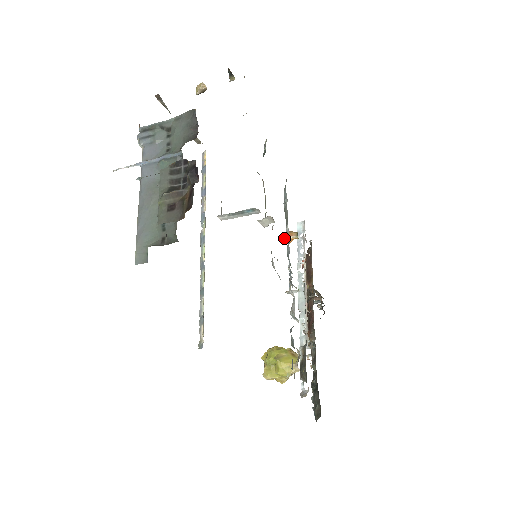
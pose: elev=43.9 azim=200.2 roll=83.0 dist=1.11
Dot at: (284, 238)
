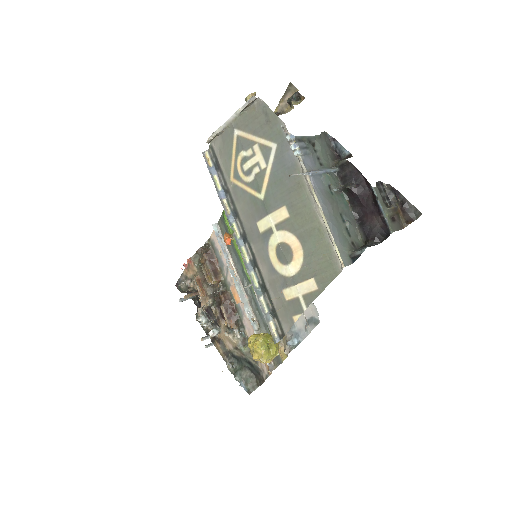
Dot at: (230, 239)
